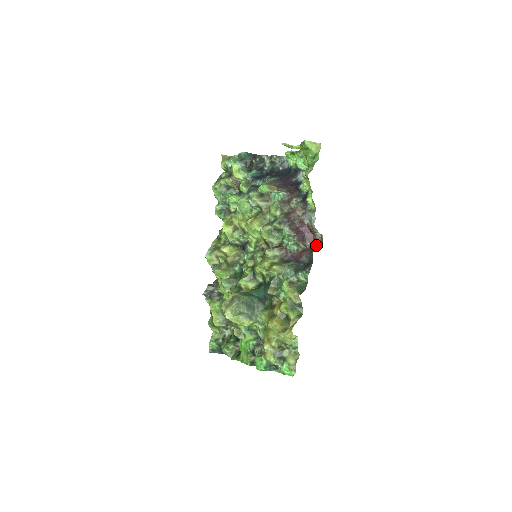
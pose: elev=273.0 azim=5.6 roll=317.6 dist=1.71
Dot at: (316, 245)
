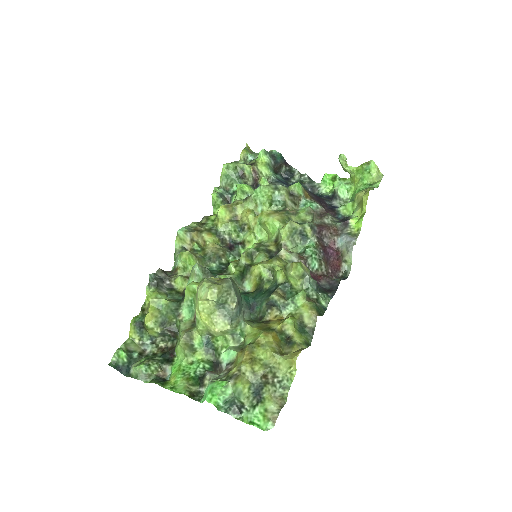
Dot at: (337, 278)
